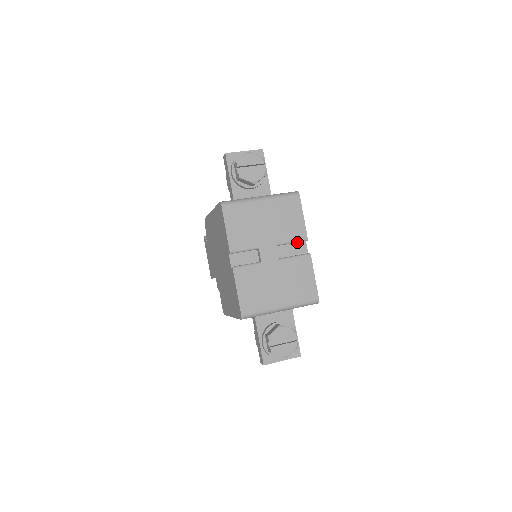
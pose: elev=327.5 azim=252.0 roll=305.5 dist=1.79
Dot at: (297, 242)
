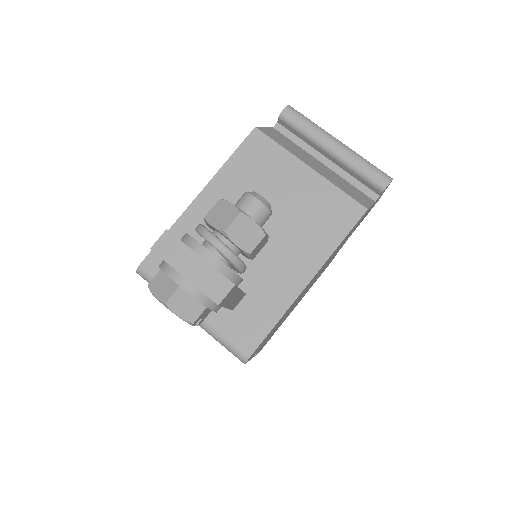
Dot at: occluded
